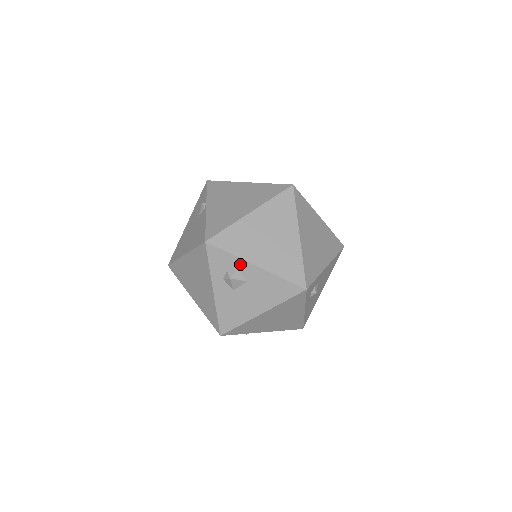
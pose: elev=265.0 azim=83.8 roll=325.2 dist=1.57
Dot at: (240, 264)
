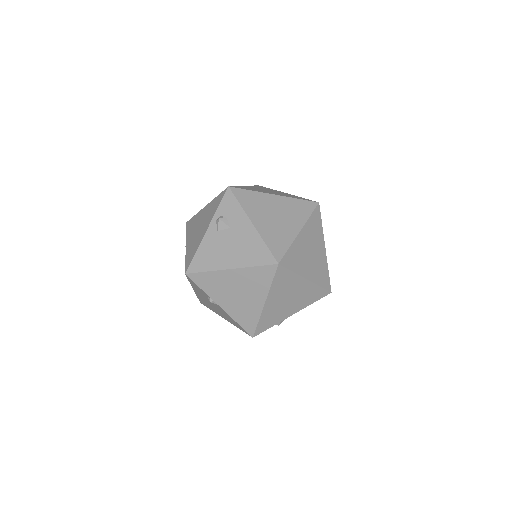
Dot at: occluded
